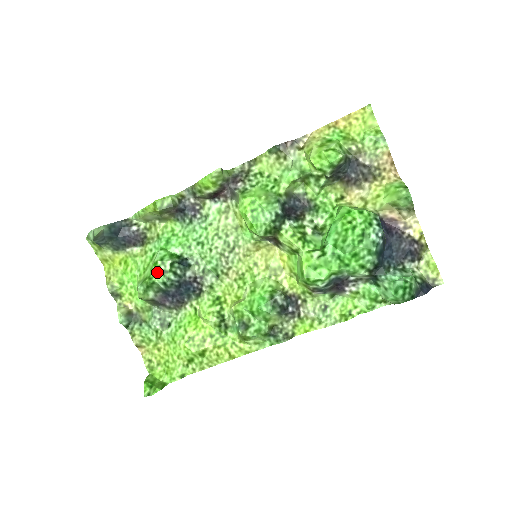
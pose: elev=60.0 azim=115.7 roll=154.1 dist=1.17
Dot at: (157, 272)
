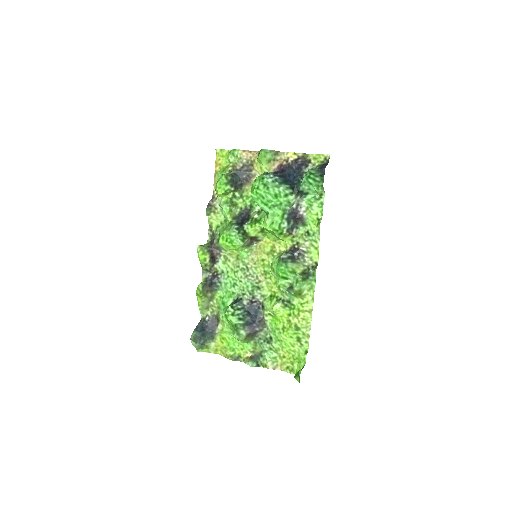
Dot at: (231, 318)
